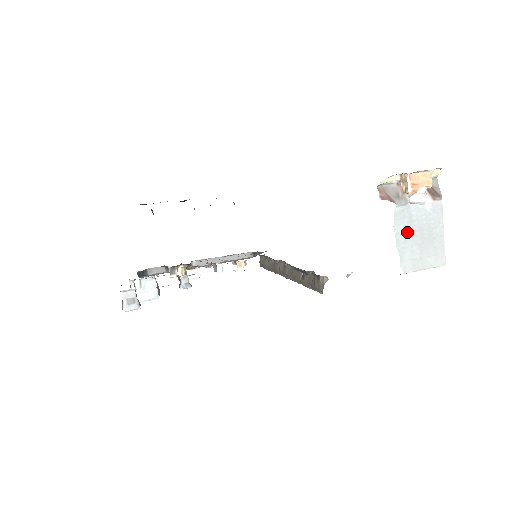
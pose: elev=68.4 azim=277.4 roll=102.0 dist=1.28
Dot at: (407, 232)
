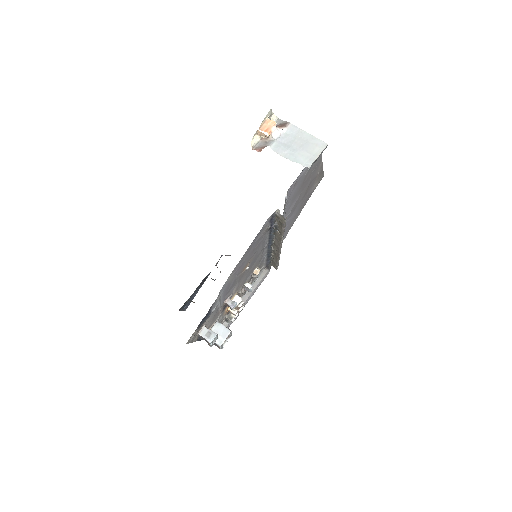
Dot at: (289, 151)
